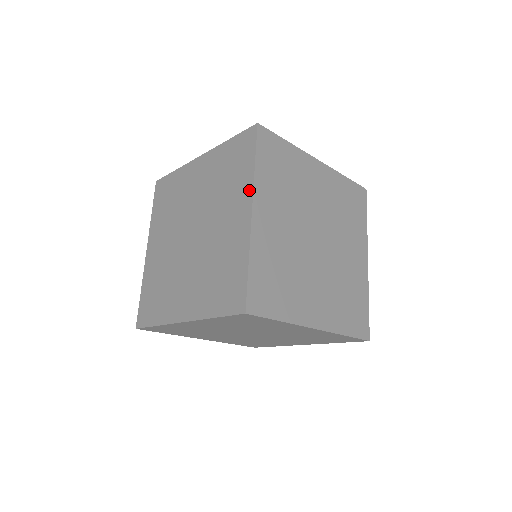
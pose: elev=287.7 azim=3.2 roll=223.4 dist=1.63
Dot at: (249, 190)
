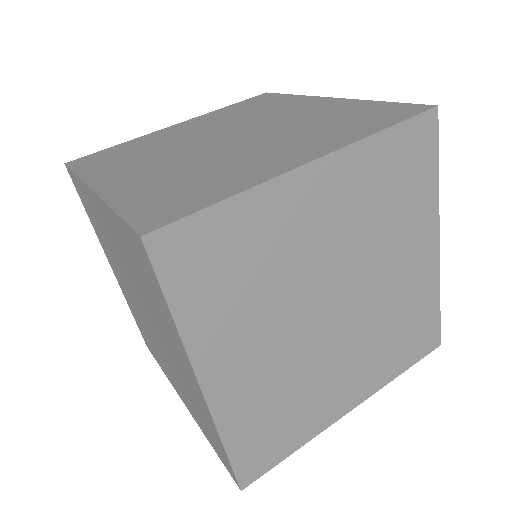
Dot at: (340, 144)
